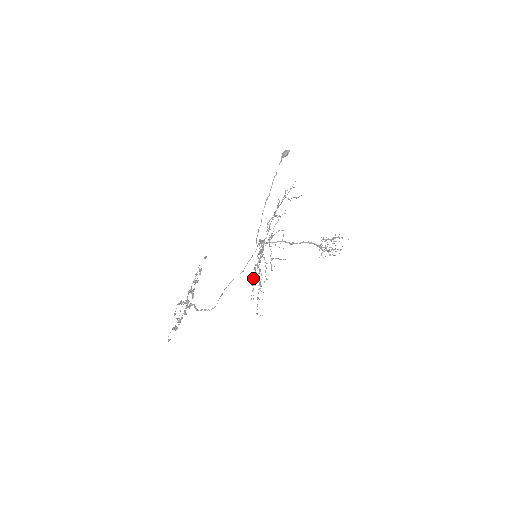
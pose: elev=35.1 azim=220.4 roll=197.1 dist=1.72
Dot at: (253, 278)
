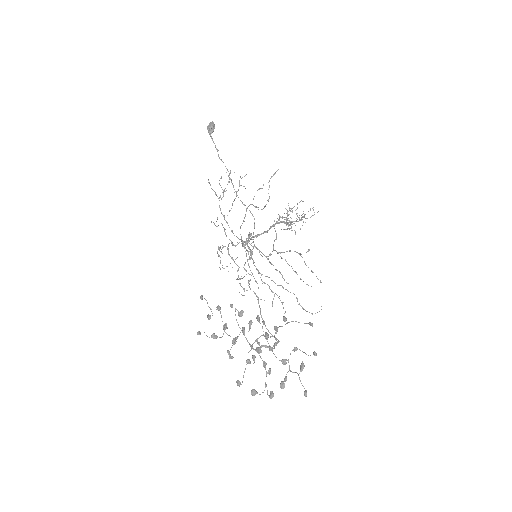
Dot at: (308, 251)
